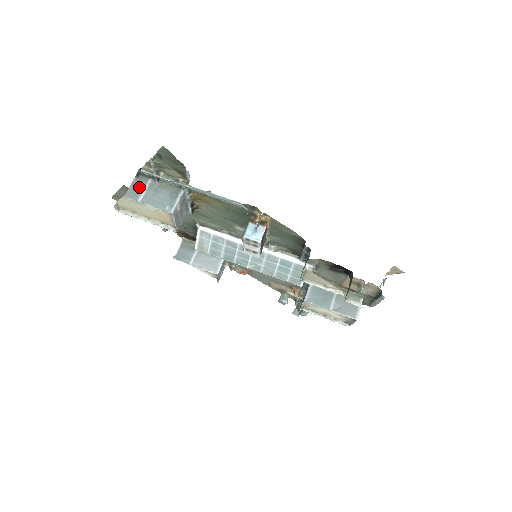
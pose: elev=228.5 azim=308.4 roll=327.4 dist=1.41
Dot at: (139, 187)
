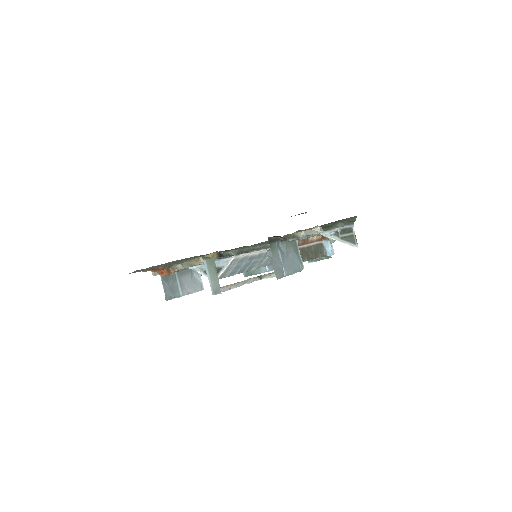
Dot at: (276, 259)
